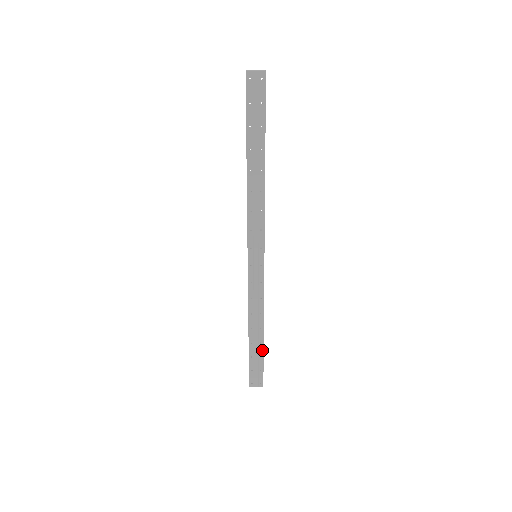
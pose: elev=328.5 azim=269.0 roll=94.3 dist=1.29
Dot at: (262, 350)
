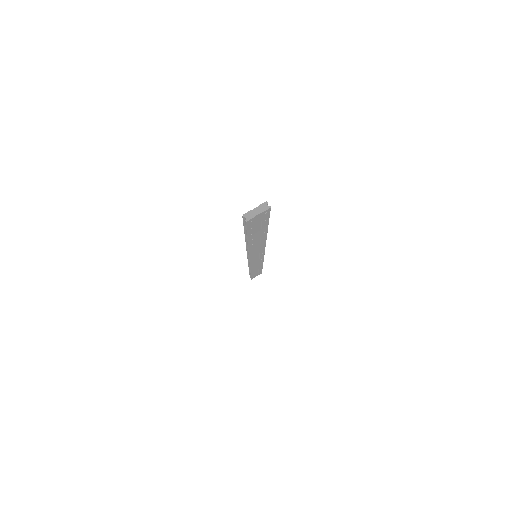
Dot at: (261, 269)
